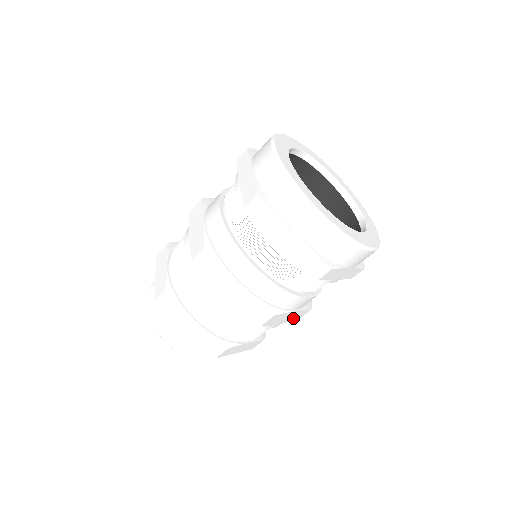
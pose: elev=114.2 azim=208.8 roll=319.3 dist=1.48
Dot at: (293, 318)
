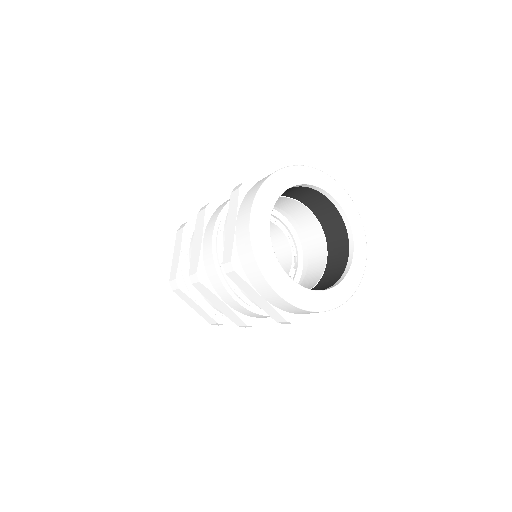
Dot at: (229, 315)
